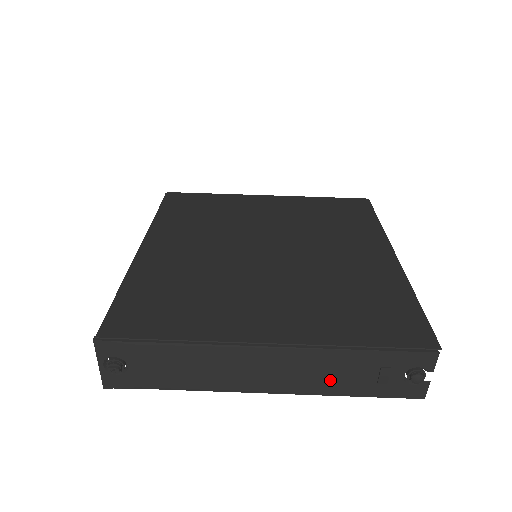
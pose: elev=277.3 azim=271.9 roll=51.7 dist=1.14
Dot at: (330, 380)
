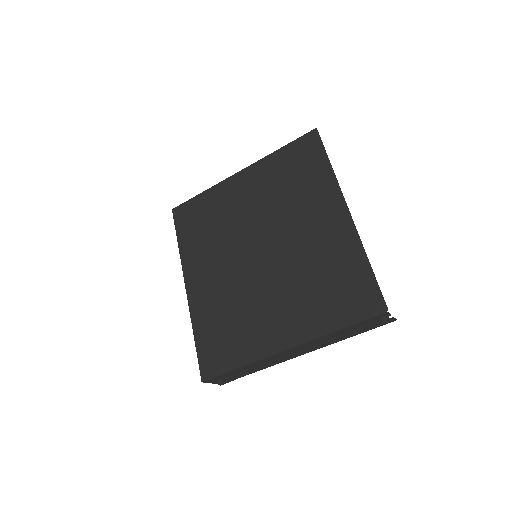
Dot at: (334, 340)
